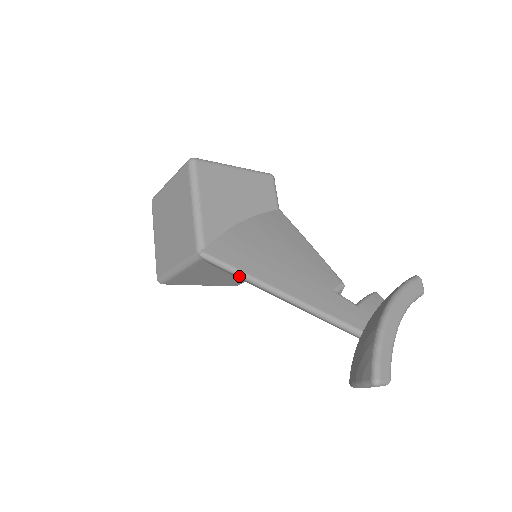
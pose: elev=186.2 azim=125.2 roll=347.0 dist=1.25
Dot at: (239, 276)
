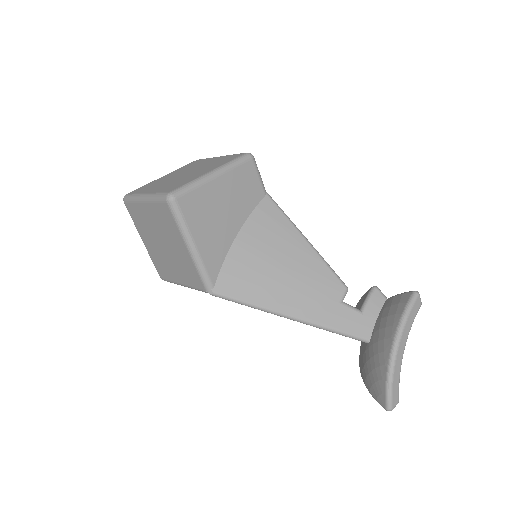
Dot at: (254, 308)
